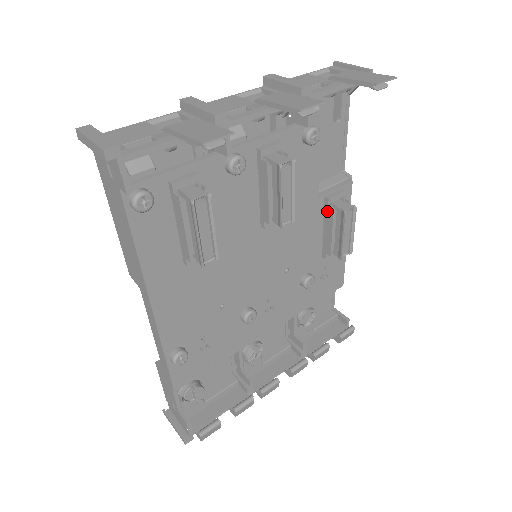
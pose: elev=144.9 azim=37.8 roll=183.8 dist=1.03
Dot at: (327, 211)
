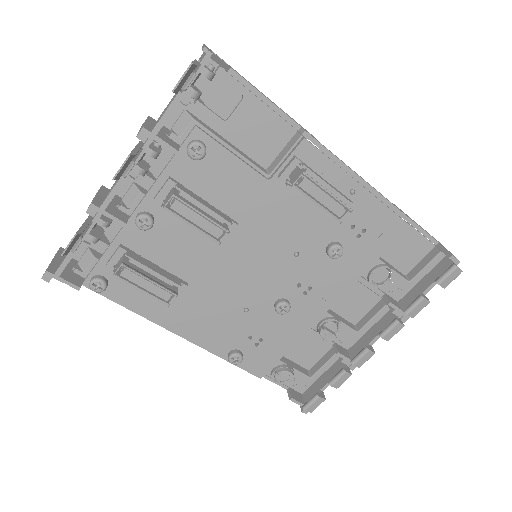
Dot at: occluded
